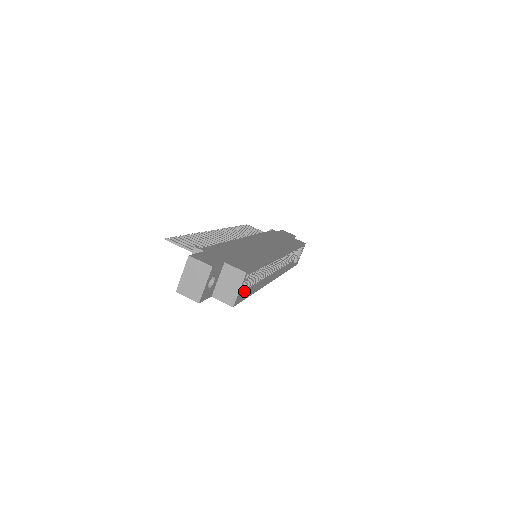
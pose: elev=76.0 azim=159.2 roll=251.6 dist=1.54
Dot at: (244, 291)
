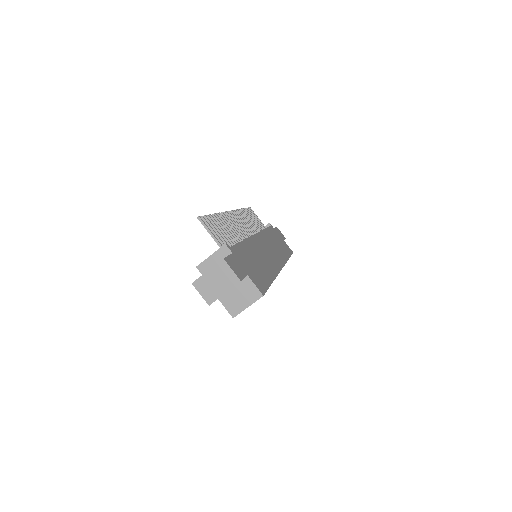
Dot at: occluded
